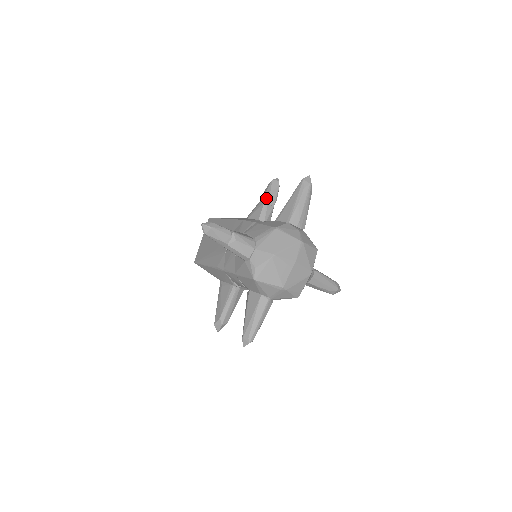
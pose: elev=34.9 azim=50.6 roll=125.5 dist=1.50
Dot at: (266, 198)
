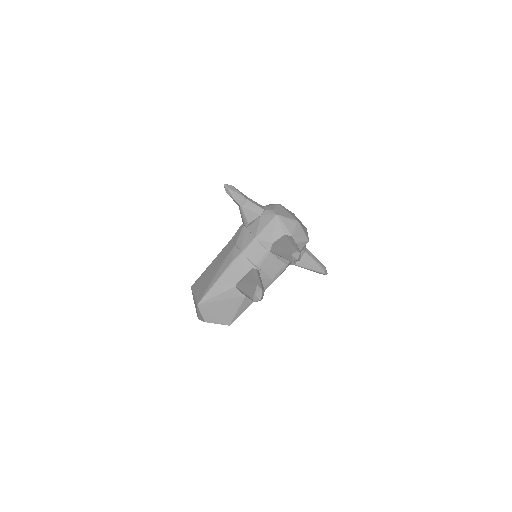
Dot at: occluded
